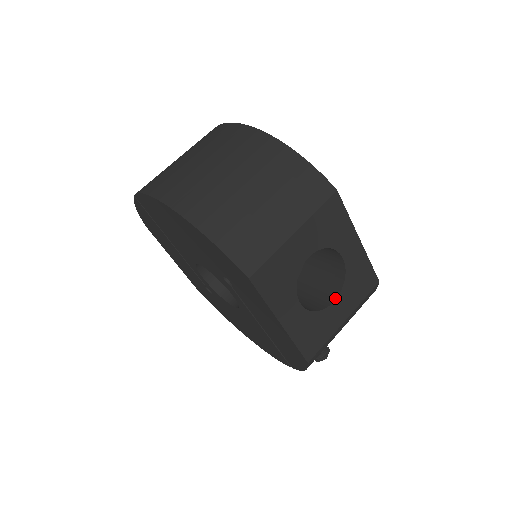
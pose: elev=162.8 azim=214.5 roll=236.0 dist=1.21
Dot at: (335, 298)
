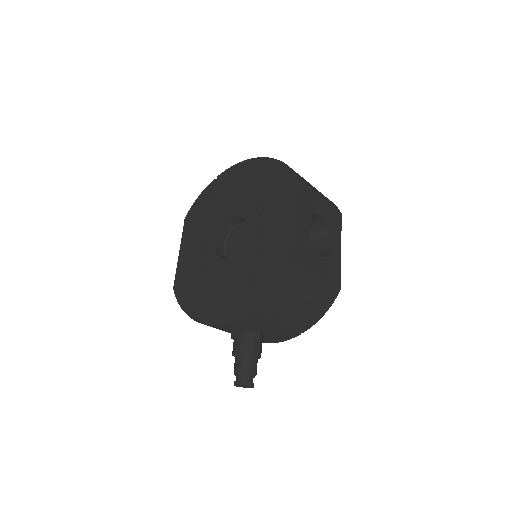
Dot at: occluded
